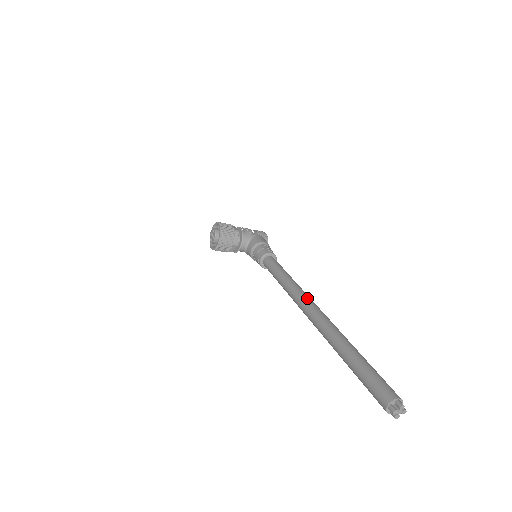
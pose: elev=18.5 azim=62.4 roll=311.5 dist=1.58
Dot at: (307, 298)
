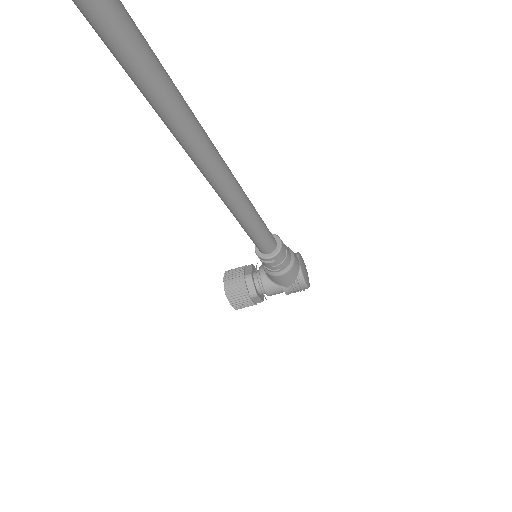
Dot at: occluded
